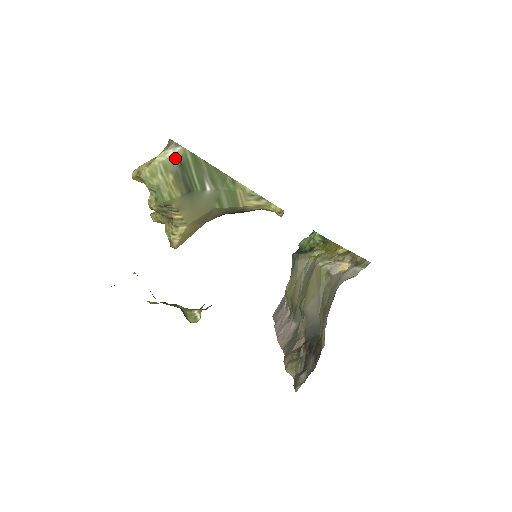
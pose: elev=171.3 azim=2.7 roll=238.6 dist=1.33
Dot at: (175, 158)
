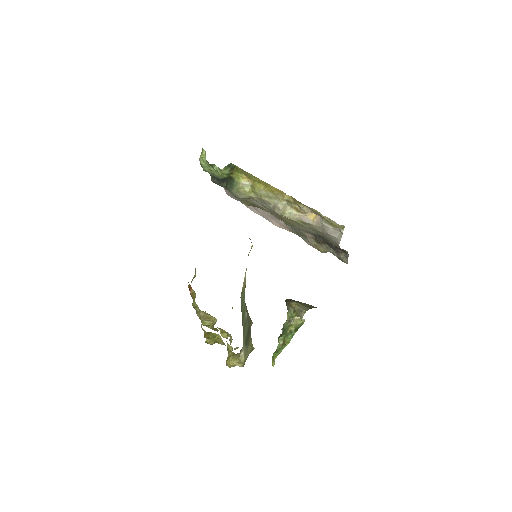
Dot at: (244, 349)
